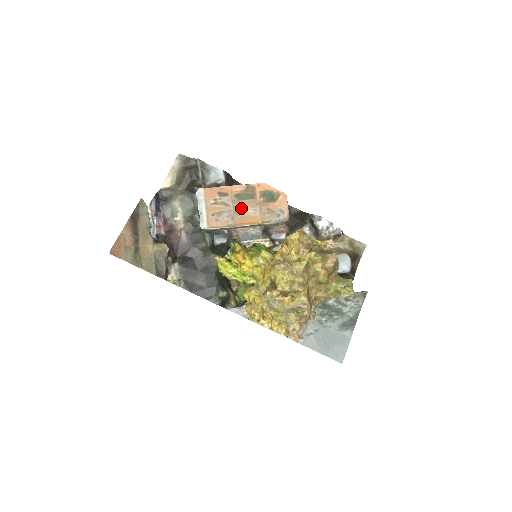
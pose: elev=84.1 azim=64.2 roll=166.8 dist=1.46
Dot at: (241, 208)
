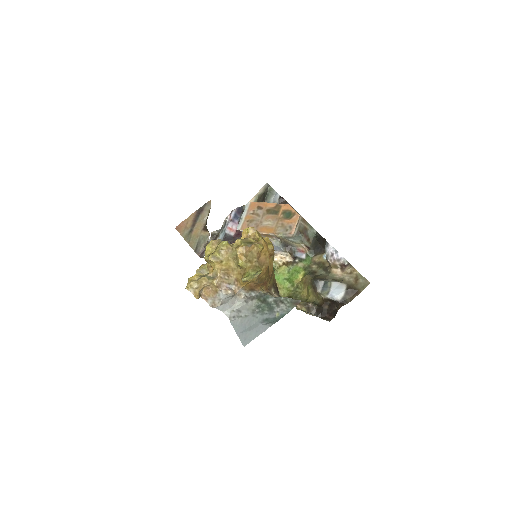
Dot at: (266, 220)
